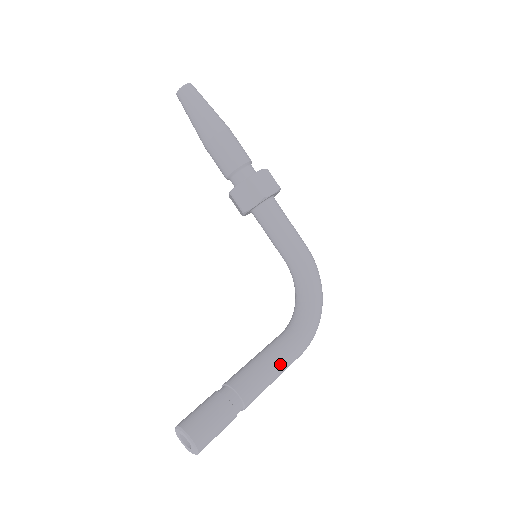
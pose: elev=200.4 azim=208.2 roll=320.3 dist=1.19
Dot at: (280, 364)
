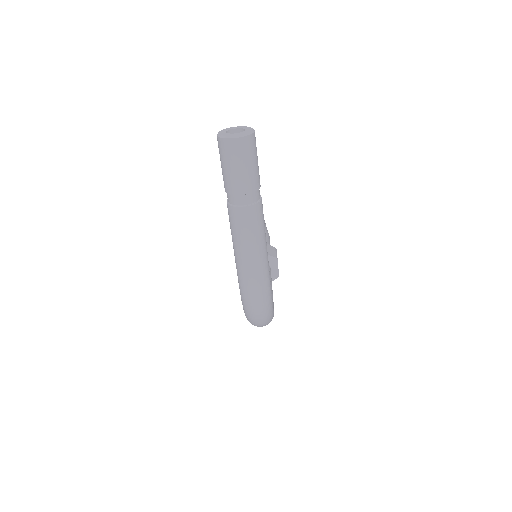
Dot at: (267, 254)
